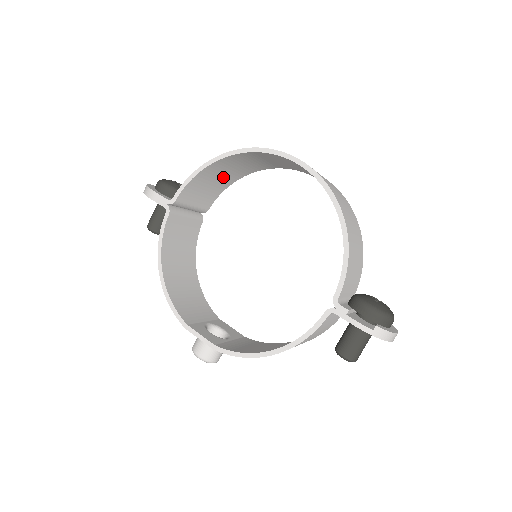
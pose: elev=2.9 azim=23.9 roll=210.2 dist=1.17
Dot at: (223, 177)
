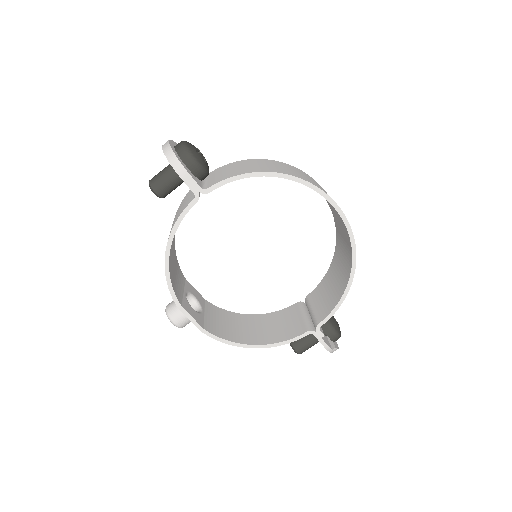
Dot at: occluded
